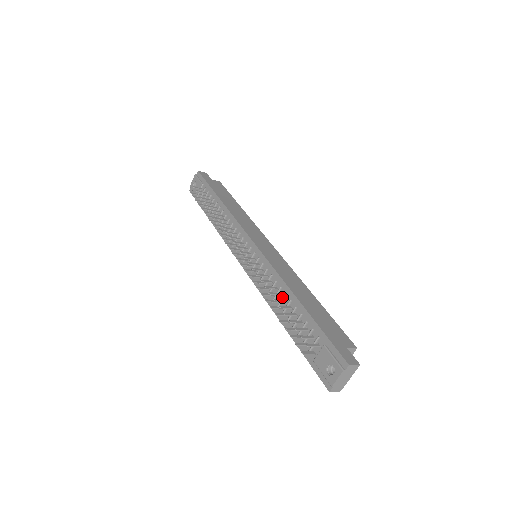
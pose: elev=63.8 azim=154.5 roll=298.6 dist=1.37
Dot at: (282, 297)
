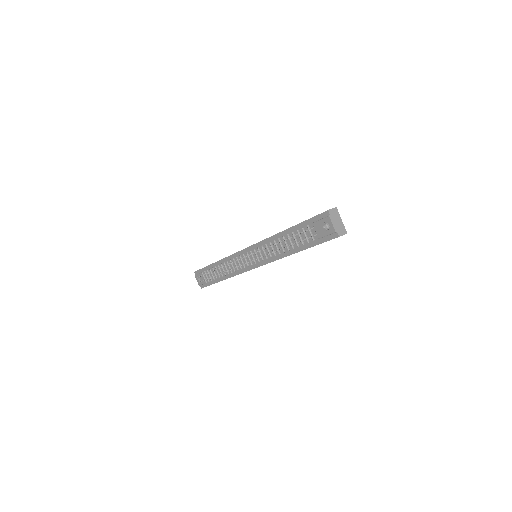
Dot at: occluded
